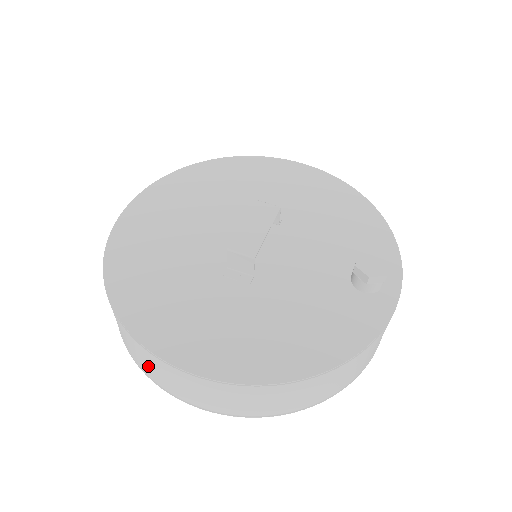
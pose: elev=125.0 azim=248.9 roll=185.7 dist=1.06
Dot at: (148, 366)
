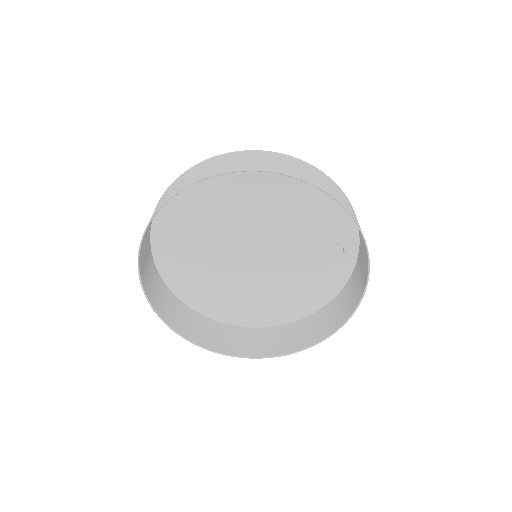
Dot at: (212, 167)
